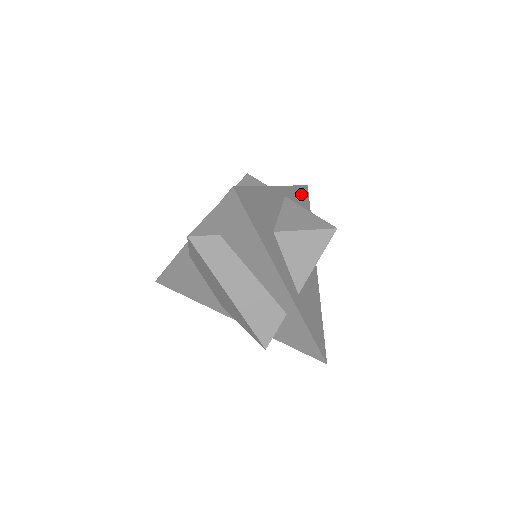
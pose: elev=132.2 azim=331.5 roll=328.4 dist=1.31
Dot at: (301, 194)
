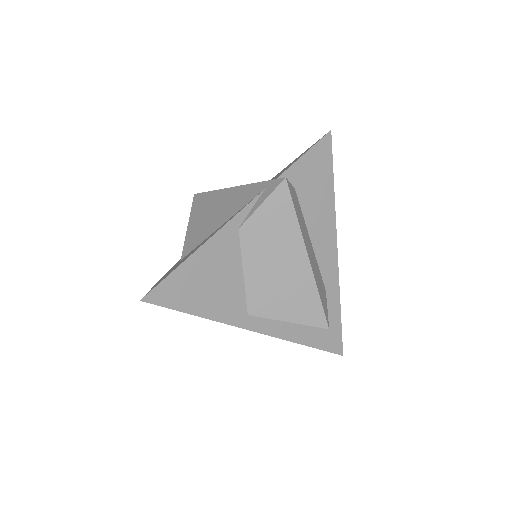
Dot at: occluded
